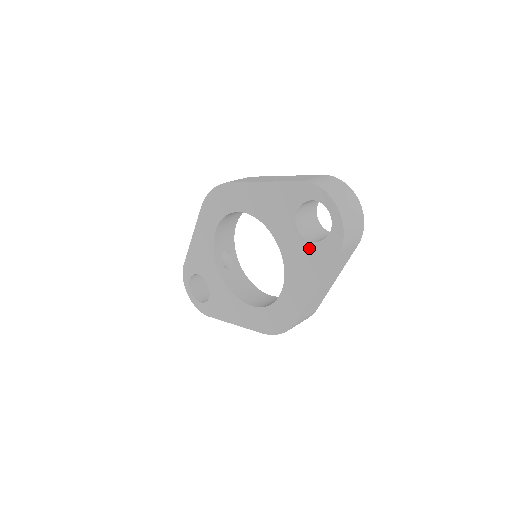
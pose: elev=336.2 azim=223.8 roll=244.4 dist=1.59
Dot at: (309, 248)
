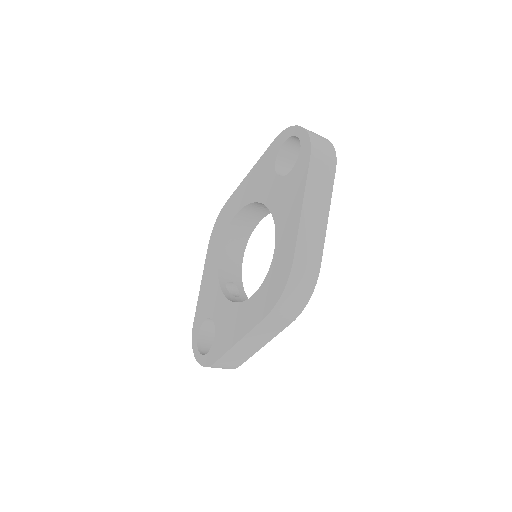
Dot at: (289, 179)
